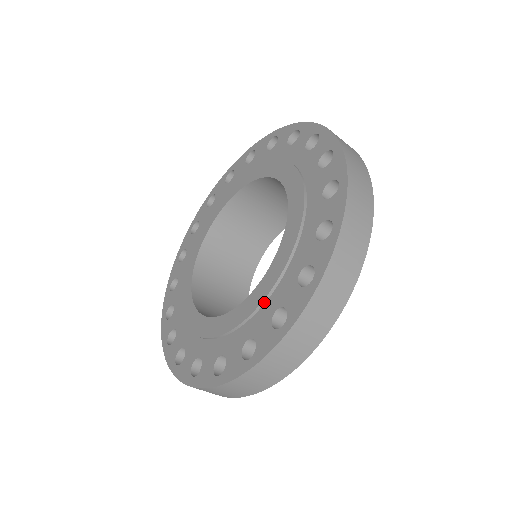
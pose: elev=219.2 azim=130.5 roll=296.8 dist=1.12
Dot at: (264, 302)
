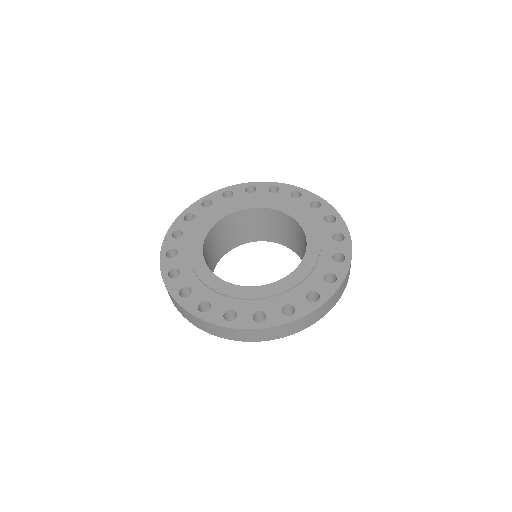
Dot at: (311, 272)
